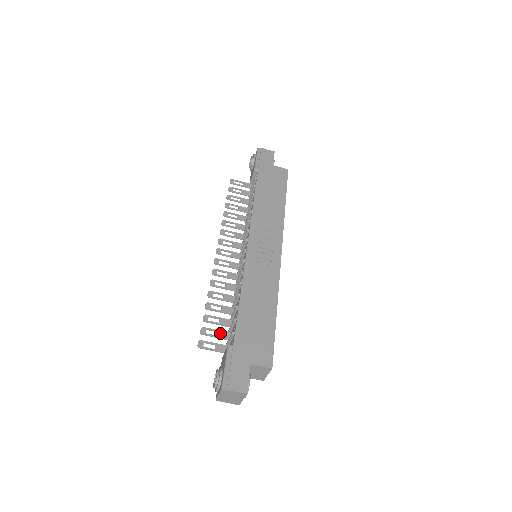
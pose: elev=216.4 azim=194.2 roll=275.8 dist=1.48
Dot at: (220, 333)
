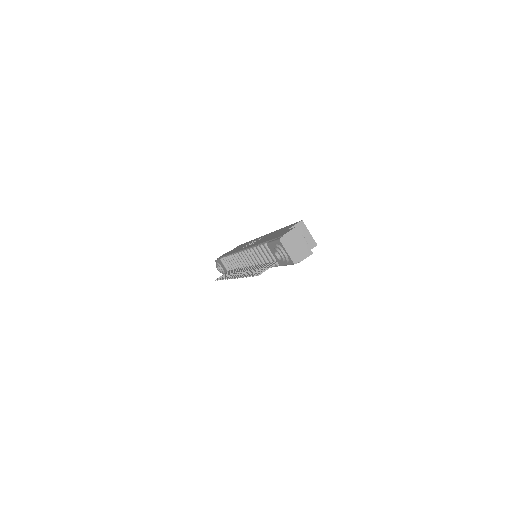
Dot at: (266, 266)
